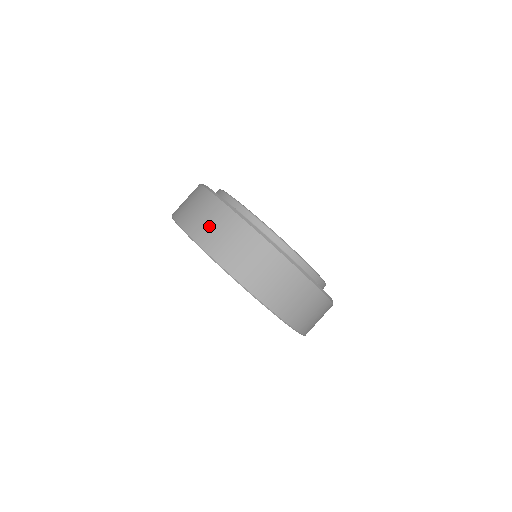
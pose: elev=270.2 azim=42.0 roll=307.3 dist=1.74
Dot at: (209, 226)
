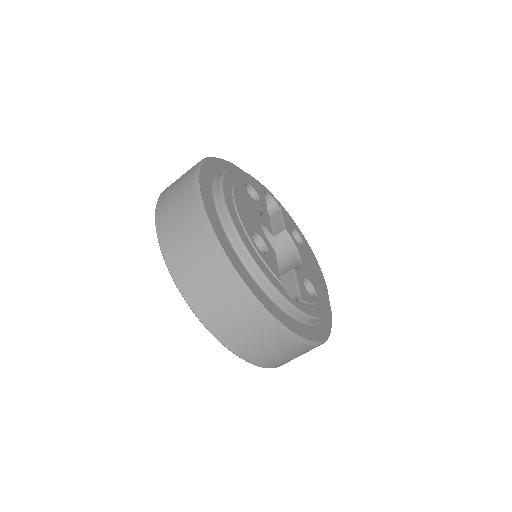
Dot at: (176, 229)
